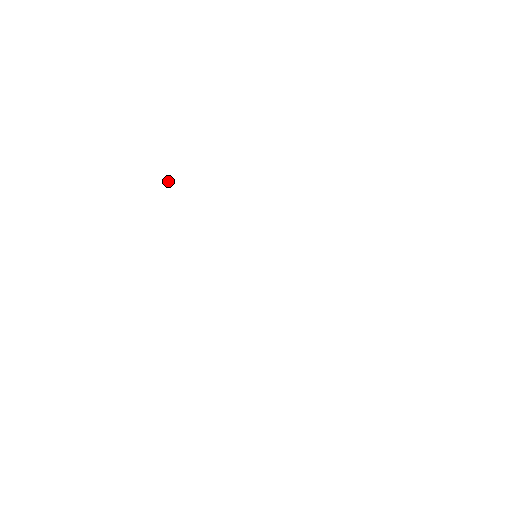
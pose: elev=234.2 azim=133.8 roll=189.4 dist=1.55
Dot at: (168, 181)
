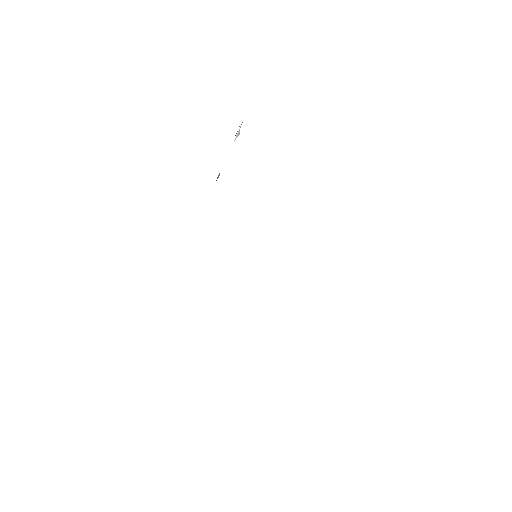
Dot at: (238, 133)
